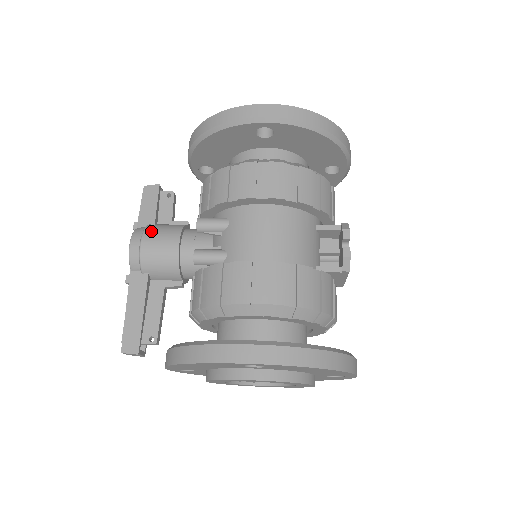
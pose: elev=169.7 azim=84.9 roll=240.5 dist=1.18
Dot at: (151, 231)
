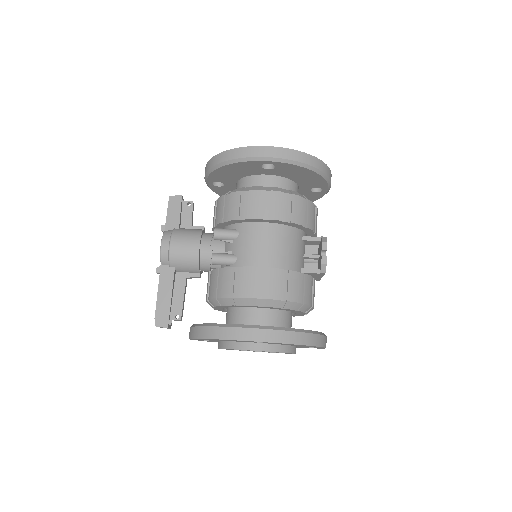
Dot at: (177, 235)
